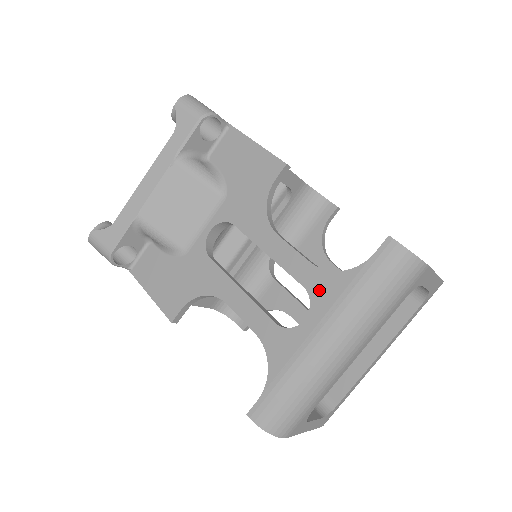
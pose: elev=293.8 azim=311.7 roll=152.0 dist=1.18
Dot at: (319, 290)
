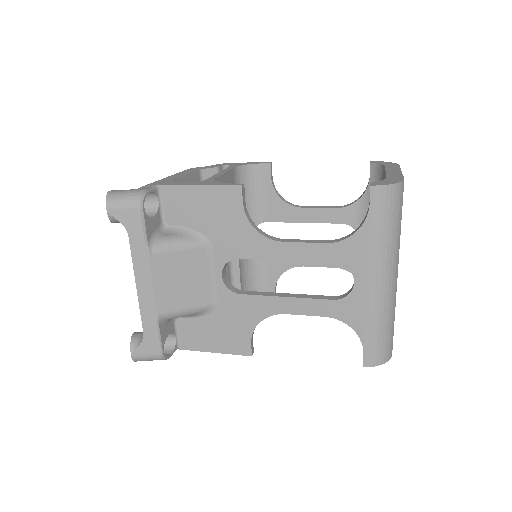
Dot at: (348, 257)
